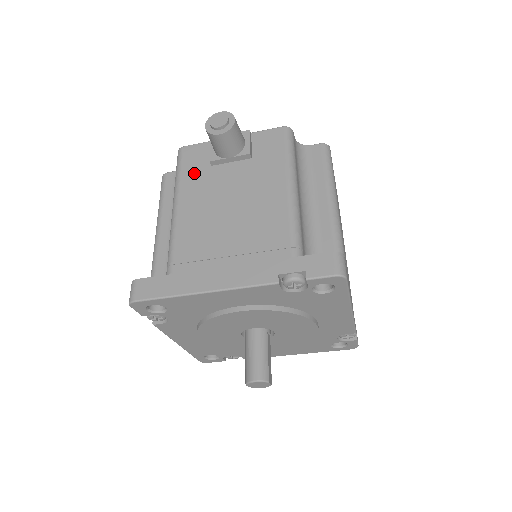
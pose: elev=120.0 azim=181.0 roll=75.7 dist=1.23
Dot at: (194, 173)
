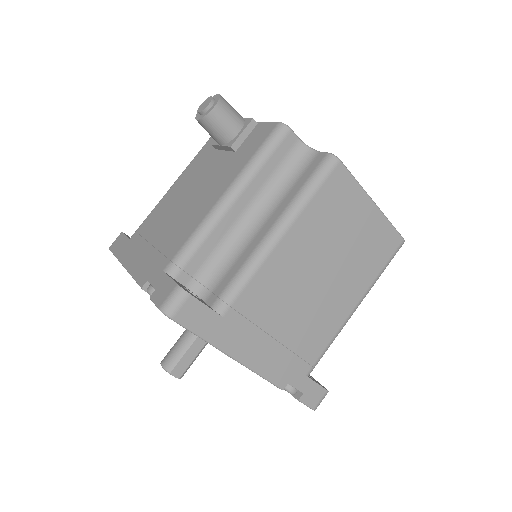
Dot at: (205, 152)
